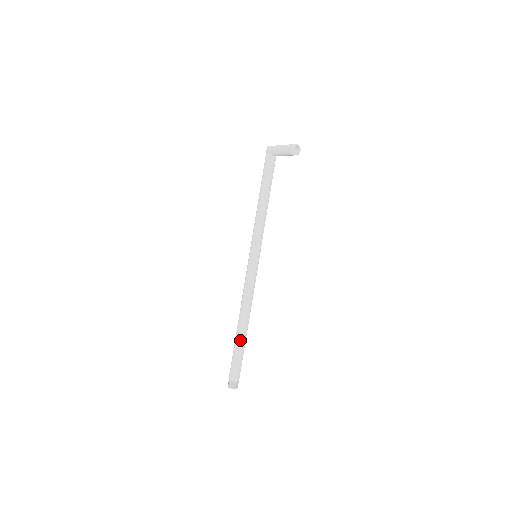
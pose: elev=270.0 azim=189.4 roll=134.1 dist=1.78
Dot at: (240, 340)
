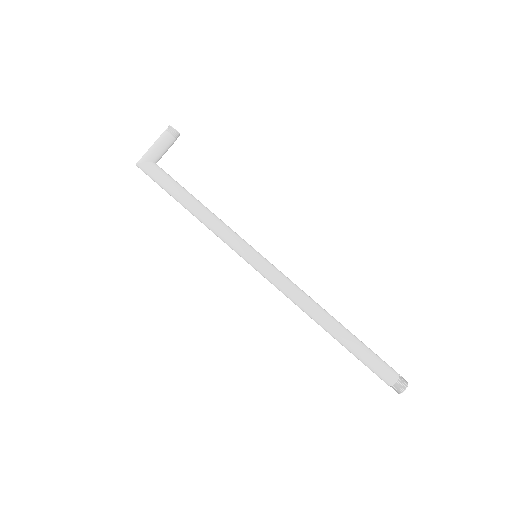
Dot at: (351, 336)
